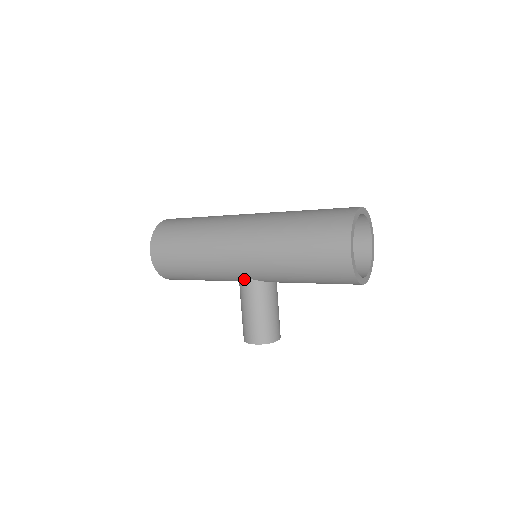
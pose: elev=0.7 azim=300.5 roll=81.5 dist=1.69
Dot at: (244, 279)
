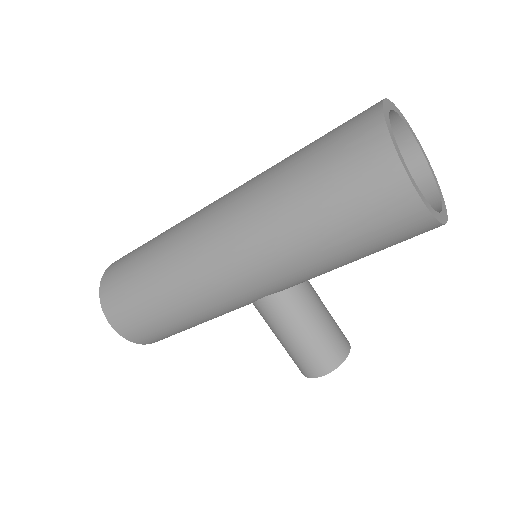
Dot at: (258, 299)
